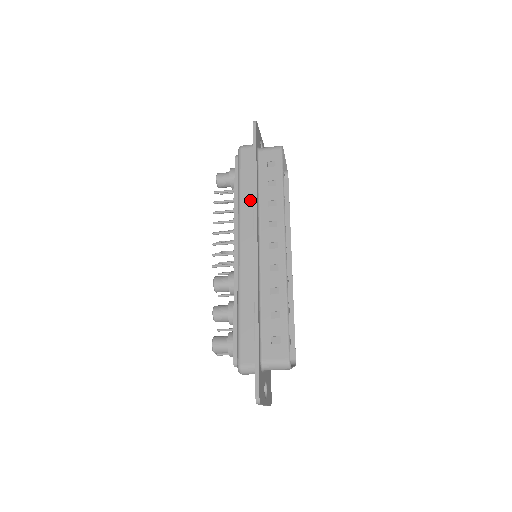
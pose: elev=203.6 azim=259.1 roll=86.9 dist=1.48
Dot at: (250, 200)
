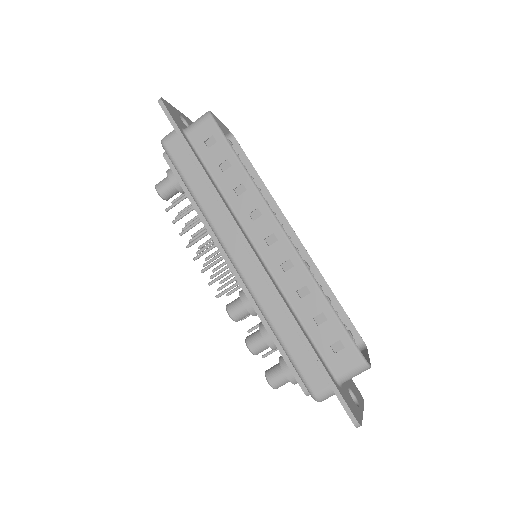
Dot at: (213, 201)
